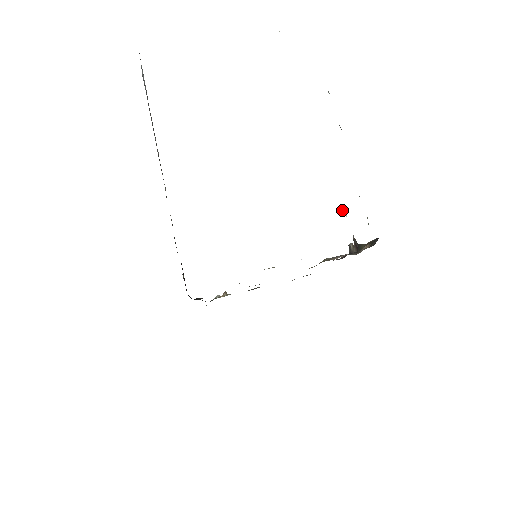
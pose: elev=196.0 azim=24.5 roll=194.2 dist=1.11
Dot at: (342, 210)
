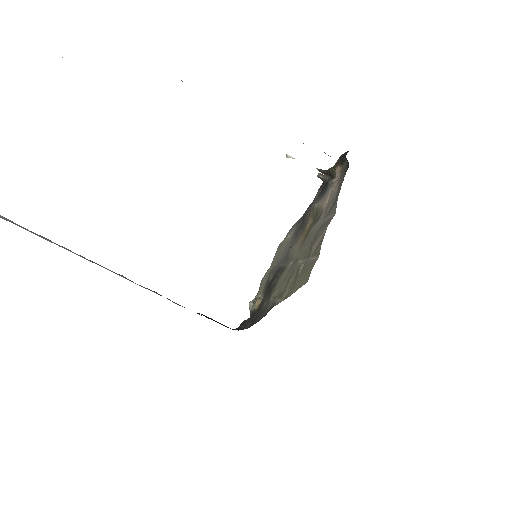
Dot at: occluded
